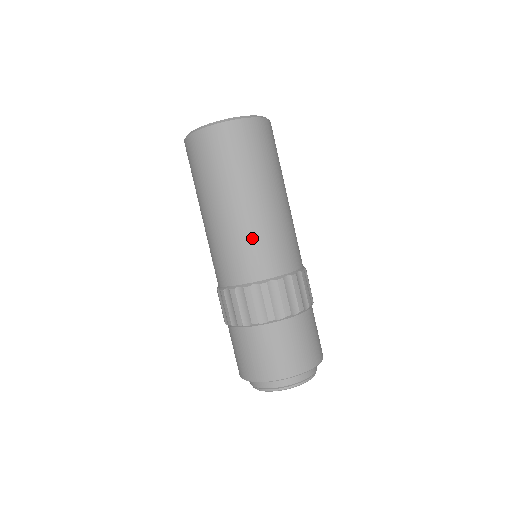
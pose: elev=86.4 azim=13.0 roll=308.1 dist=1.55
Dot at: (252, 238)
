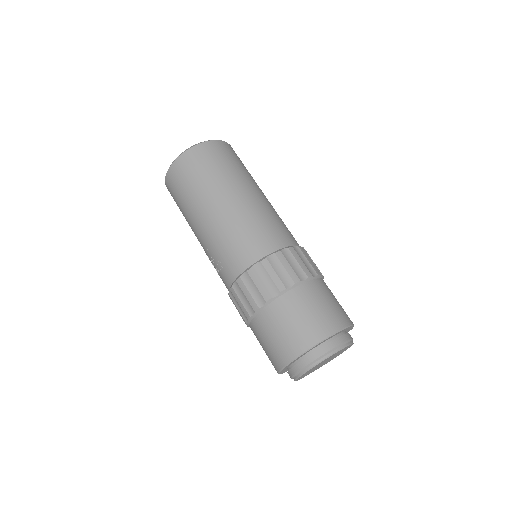
Dot at: (266, 216)
